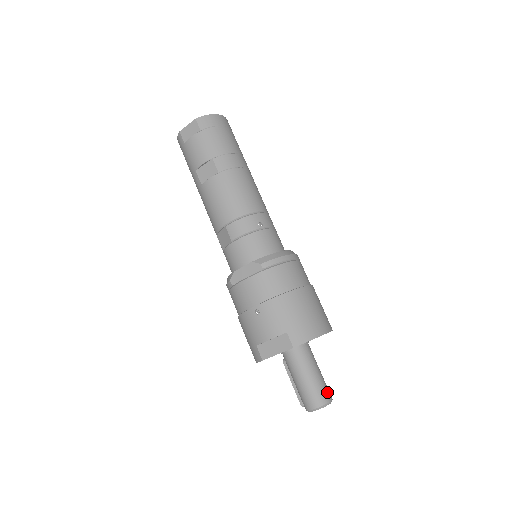
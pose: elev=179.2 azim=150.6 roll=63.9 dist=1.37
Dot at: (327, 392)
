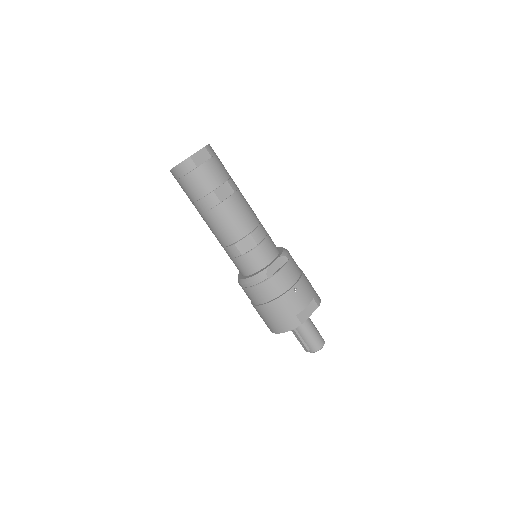
Dot at: occluded
